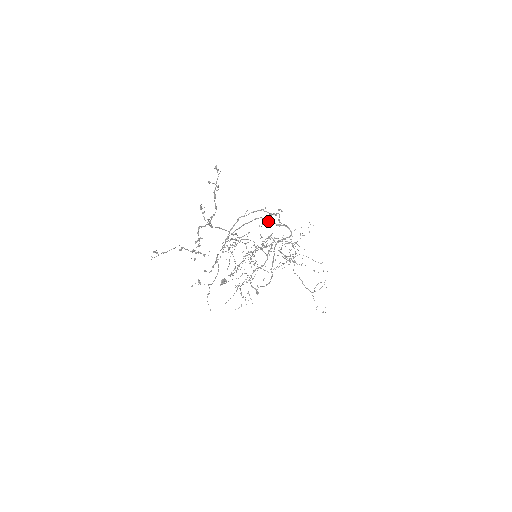
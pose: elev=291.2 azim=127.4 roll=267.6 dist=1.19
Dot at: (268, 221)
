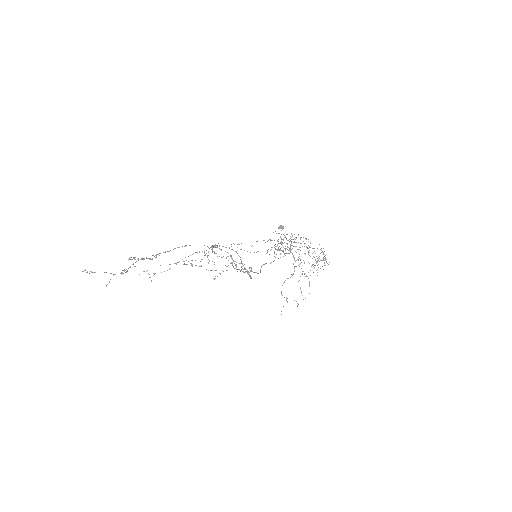
Dot at: (241, 261)
